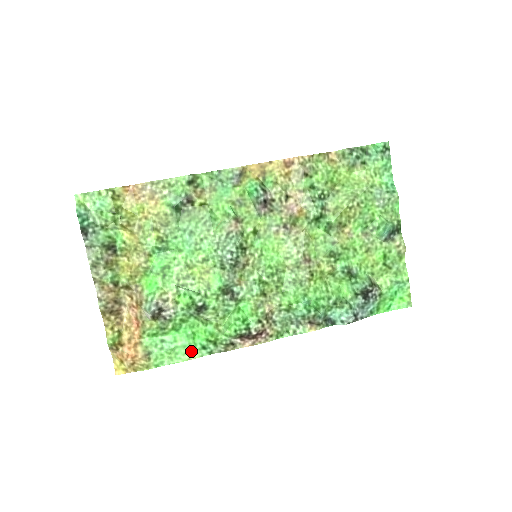
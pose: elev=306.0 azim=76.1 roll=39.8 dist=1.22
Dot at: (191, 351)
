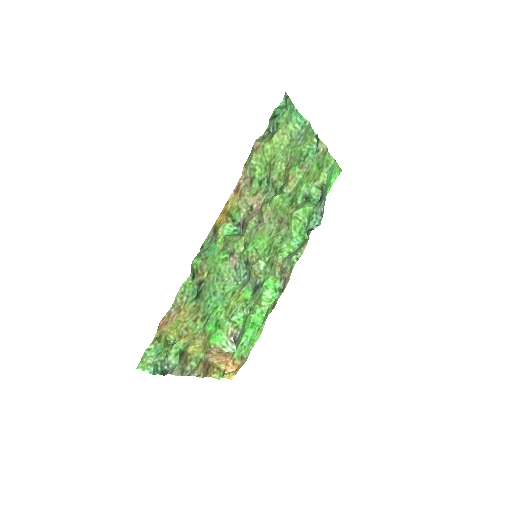
Dot at: (258, 330)
